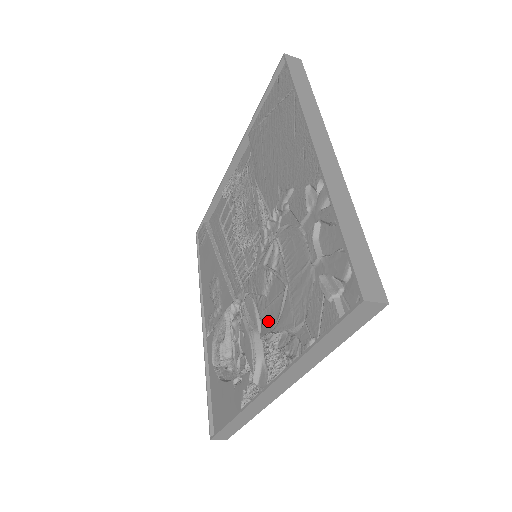
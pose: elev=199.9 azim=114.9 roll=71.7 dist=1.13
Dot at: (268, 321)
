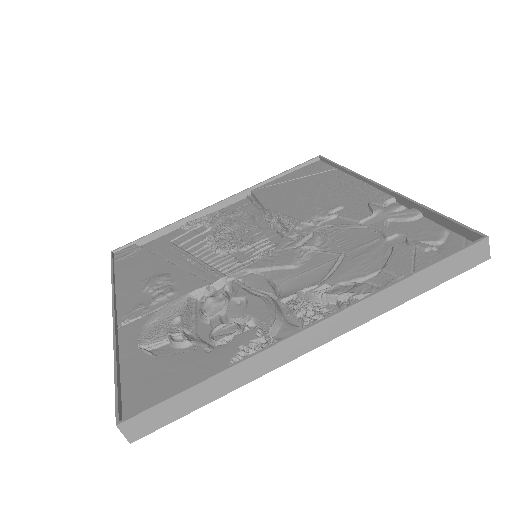
Dot at: (300, 284)
